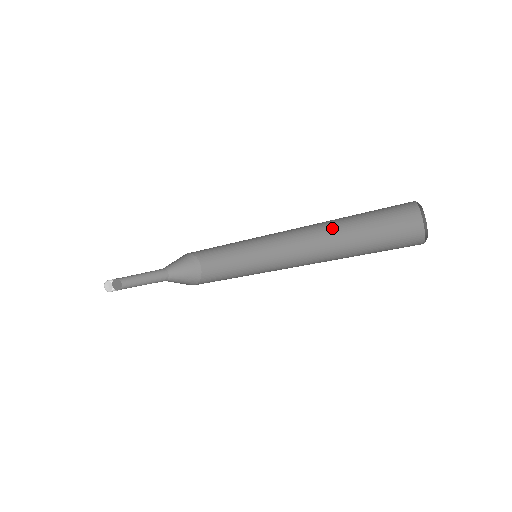
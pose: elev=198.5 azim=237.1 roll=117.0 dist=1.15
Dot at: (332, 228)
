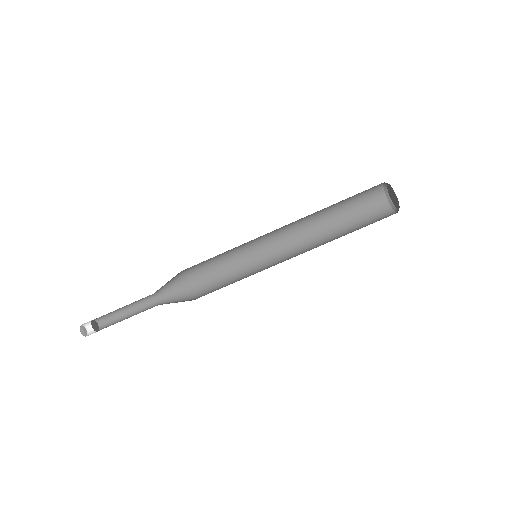
Dot at: (323, 233)
